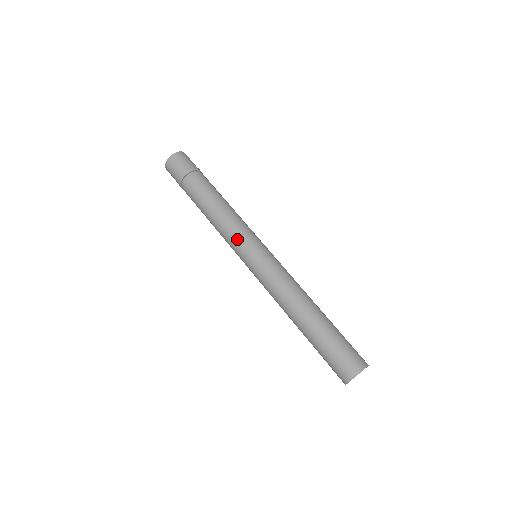
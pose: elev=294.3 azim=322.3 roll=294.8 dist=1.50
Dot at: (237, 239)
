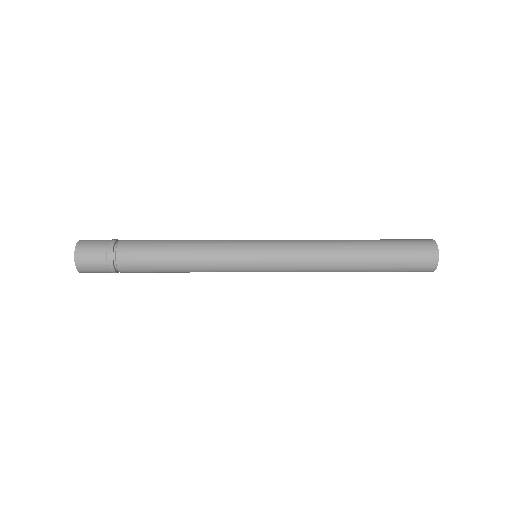
Dot at: occluded
